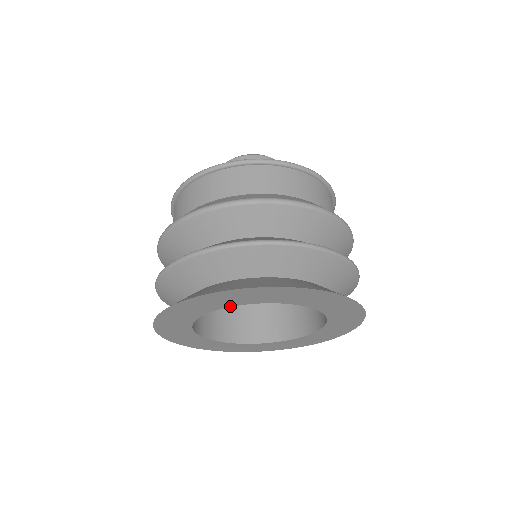
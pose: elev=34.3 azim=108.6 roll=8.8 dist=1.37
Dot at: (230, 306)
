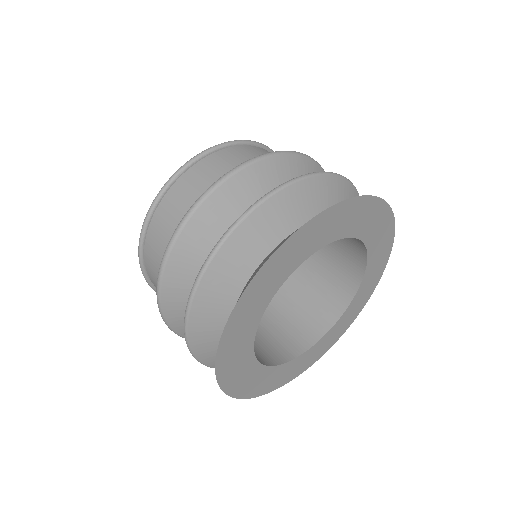
Dot at: (265, 308)
